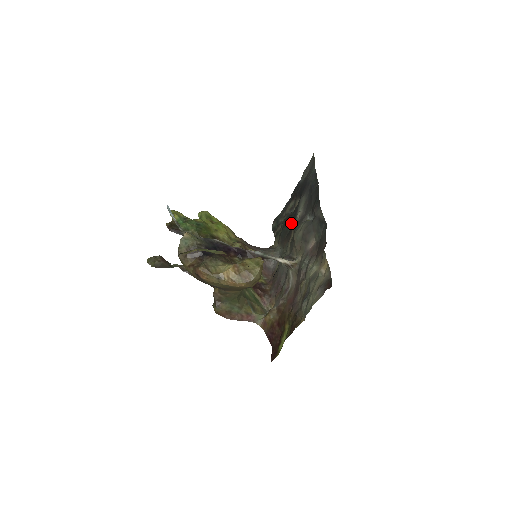
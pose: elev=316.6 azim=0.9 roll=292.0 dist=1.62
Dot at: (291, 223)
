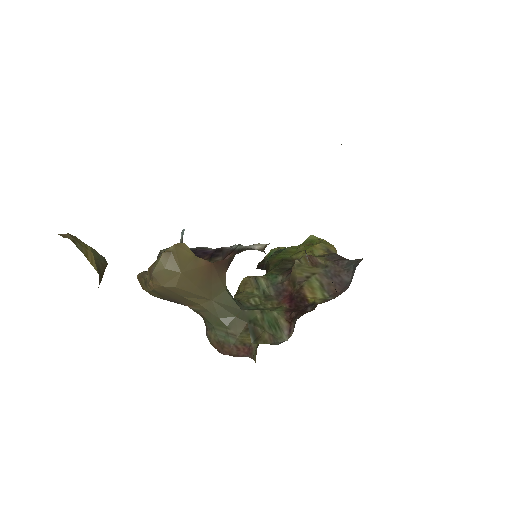
Dot at: occluded
